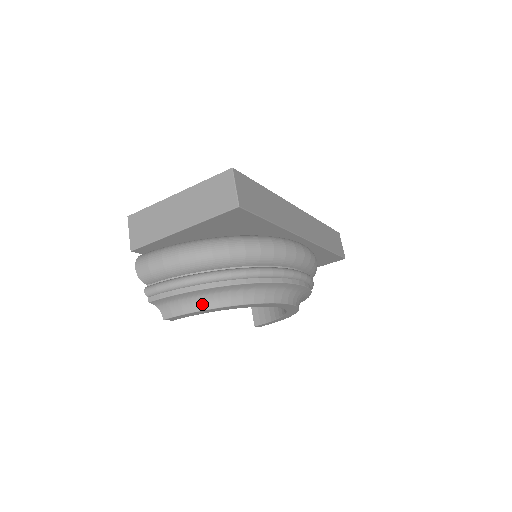
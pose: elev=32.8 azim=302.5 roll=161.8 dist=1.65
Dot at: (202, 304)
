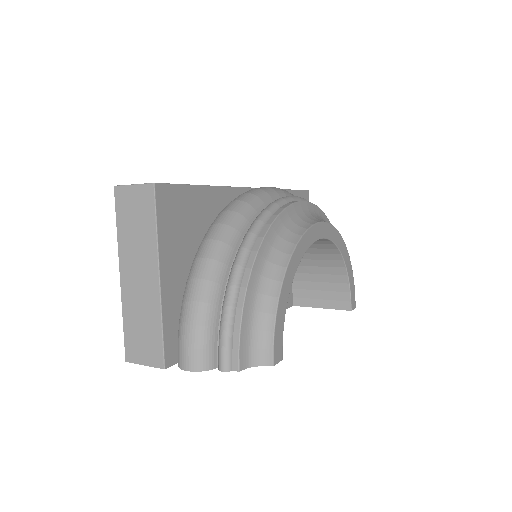
Dot at: (269, 301)
